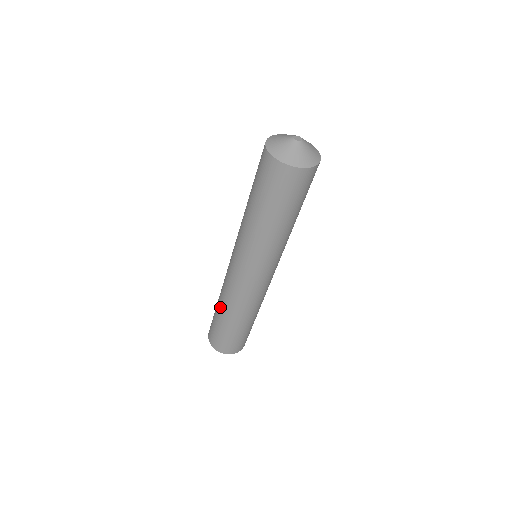
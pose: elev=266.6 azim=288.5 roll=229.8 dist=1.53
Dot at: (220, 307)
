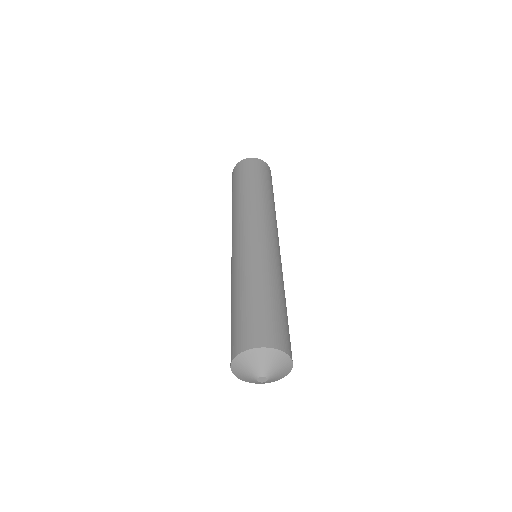
Dot at: occluded
